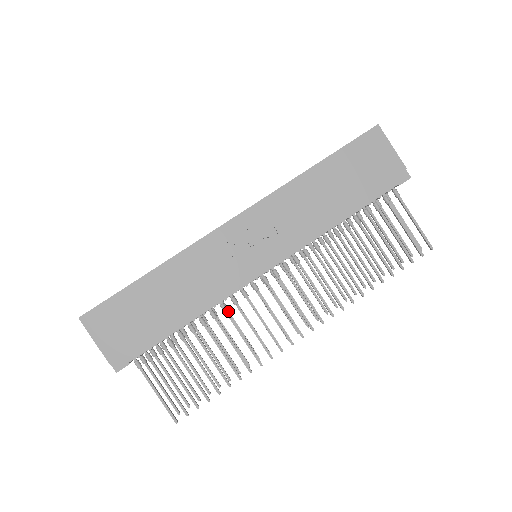
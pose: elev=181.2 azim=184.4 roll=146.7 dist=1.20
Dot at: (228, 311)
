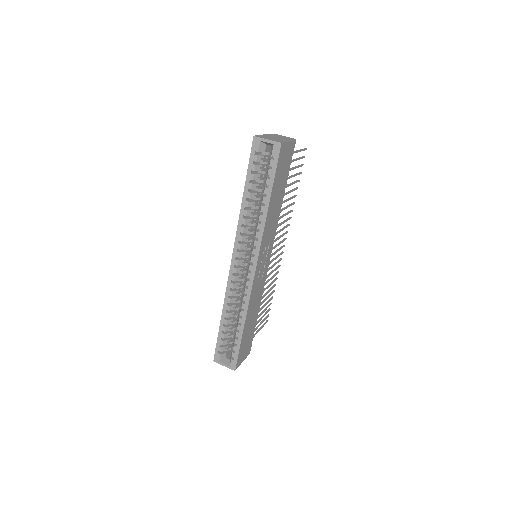
Dot at: occluded
